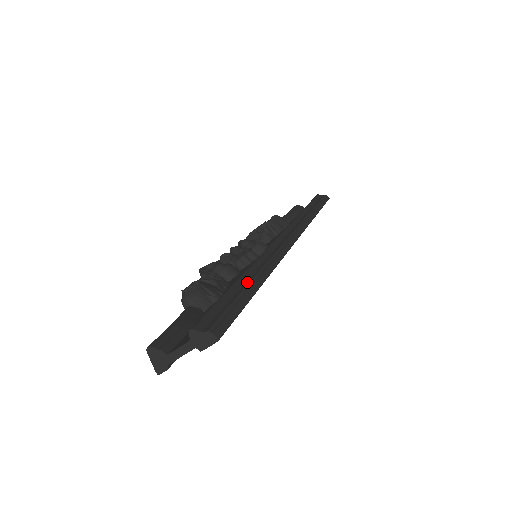
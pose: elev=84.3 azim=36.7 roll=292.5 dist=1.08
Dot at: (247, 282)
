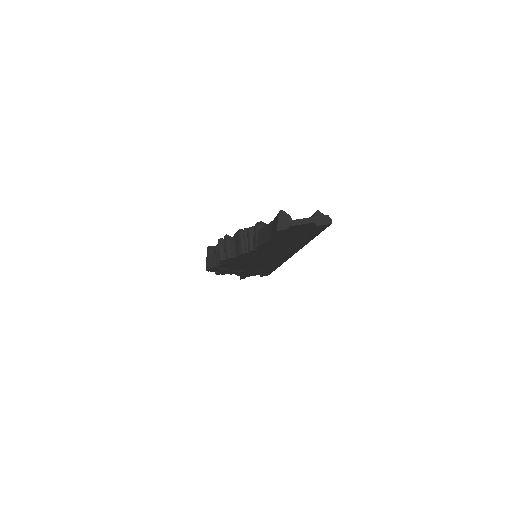
Dot at: occluded
